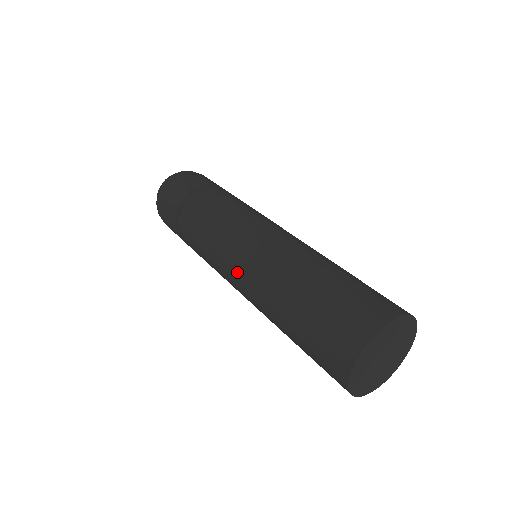
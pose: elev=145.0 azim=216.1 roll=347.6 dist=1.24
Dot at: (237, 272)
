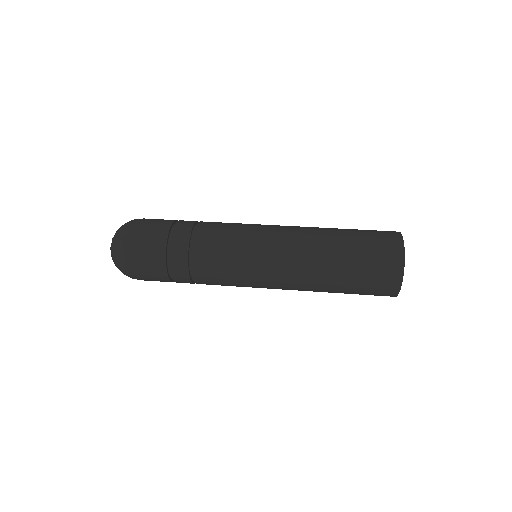
Dot at: (273, 243)
